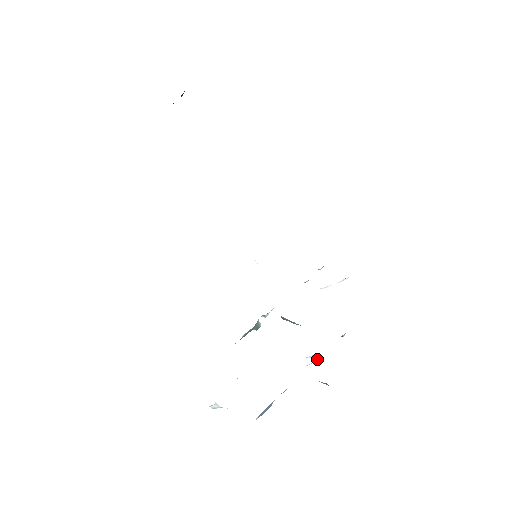
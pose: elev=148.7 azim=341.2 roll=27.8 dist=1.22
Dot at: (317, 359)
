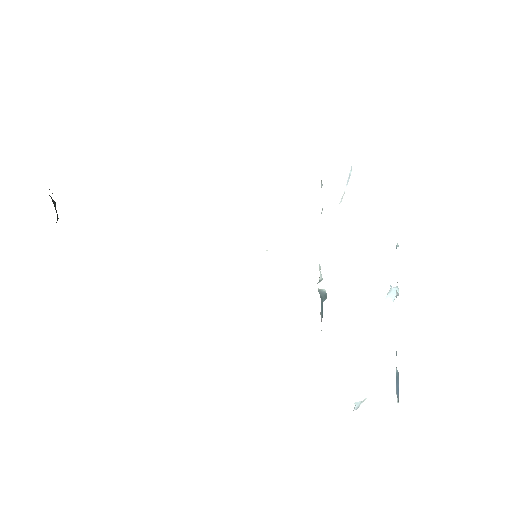
Dot at: occluded
